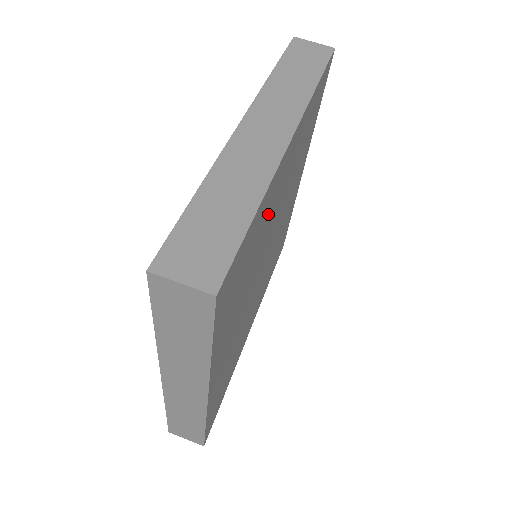
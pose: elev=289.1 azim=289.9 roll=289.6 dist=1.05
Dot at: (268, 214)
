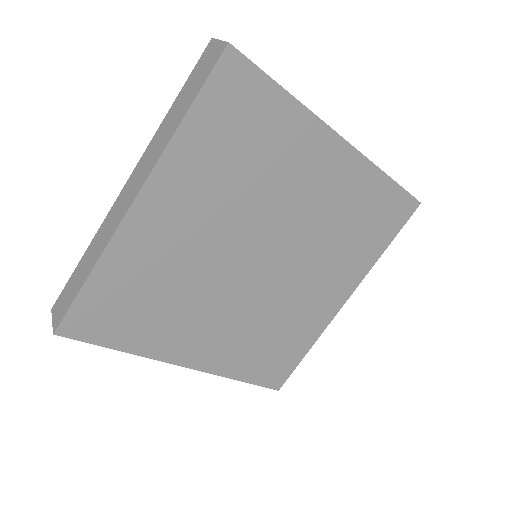
Dot at: (292, 161)
